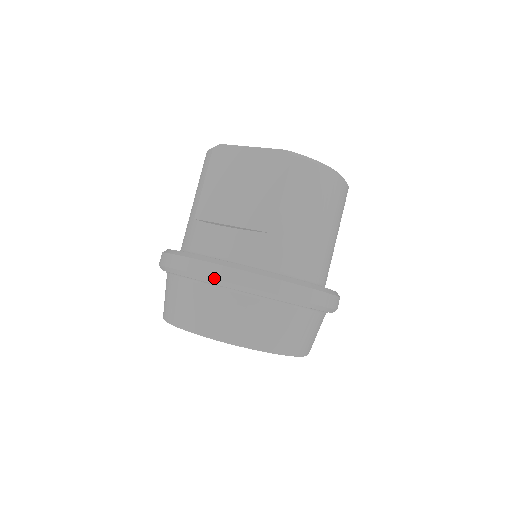
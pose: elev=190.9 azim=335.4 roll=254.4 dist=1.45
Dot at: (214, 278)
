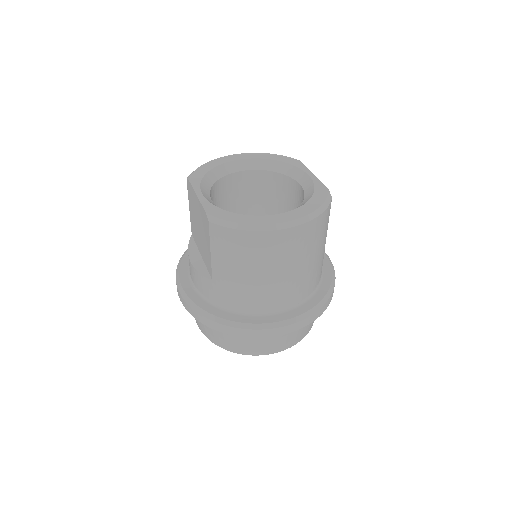
Dot at: (182, 303)
